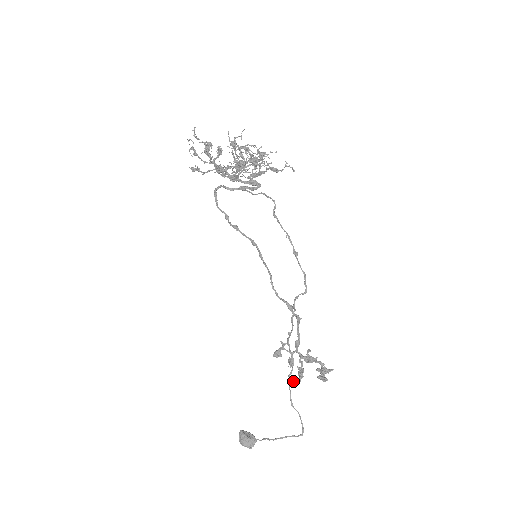
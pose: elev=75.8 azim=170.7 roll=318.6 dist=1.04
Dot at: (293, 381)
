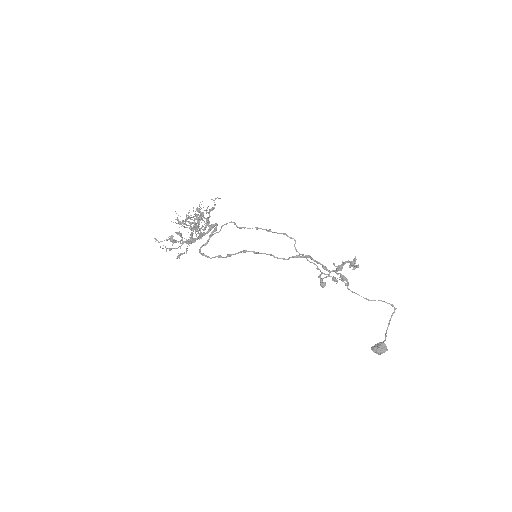
Dot at: occluded
